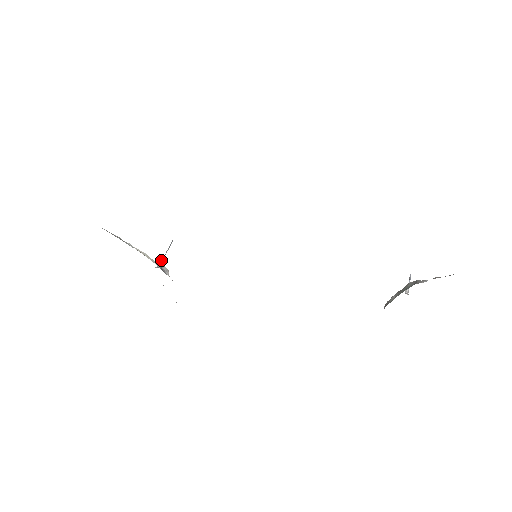
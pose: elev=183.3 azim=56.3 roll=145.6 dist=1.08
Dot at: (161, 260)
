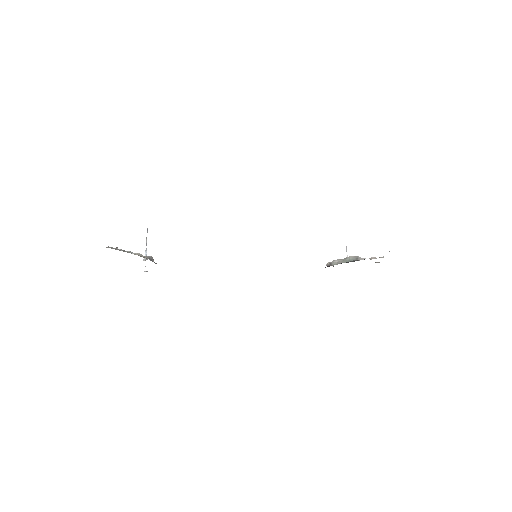
Dot at: (145, 251)
